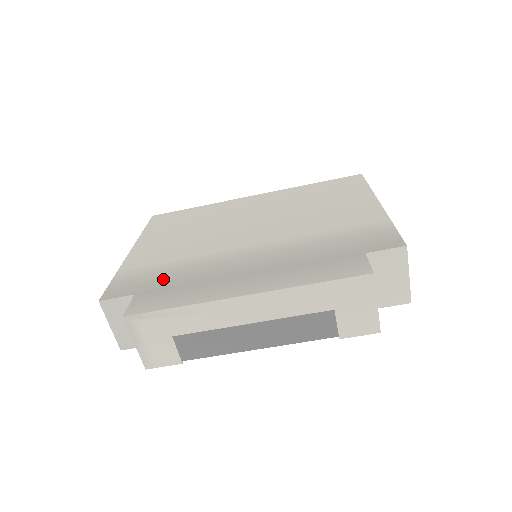
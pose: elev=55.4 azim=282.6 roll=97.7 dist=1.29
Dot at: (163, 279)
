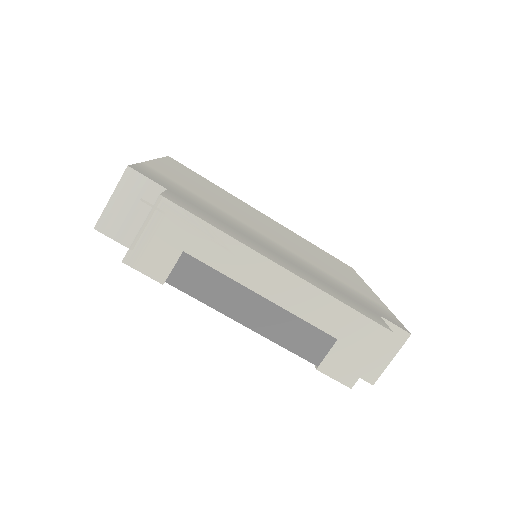
Dot at: (196, 201)
